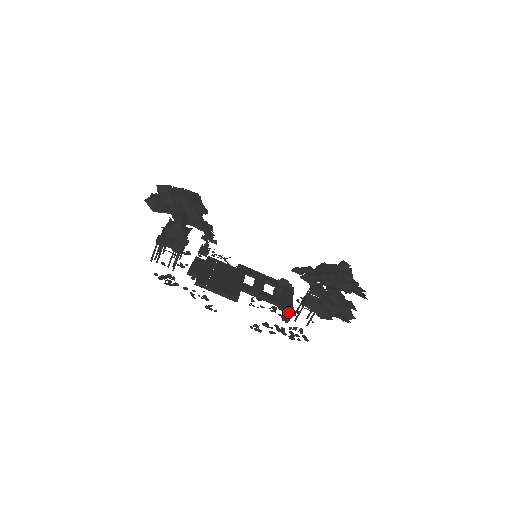
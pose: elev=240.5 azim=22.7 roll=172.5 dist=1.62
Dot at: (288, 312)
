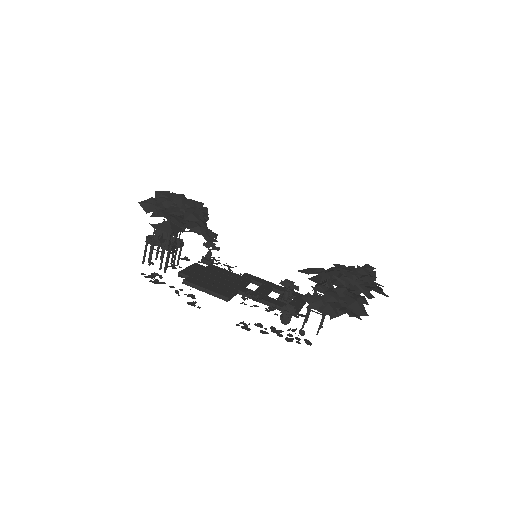
Dot at: (287, 312)
